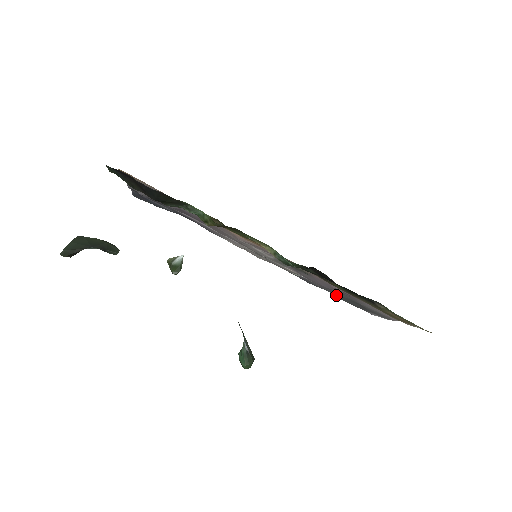
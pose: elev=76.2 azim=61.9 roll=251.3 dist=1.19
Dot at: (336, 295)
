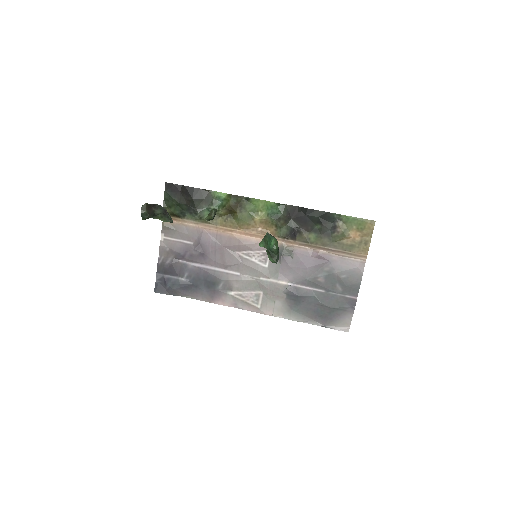
Dot at: (321, 298)
